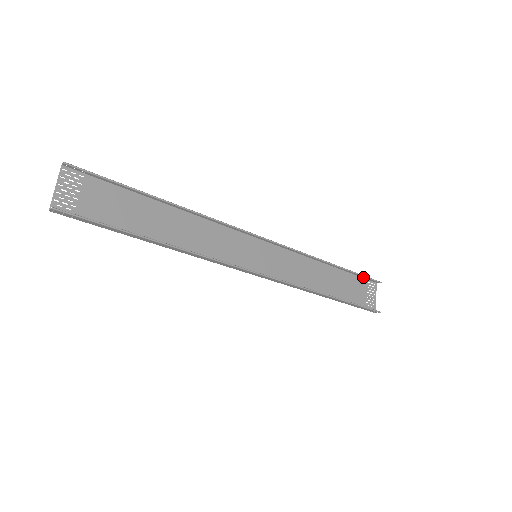
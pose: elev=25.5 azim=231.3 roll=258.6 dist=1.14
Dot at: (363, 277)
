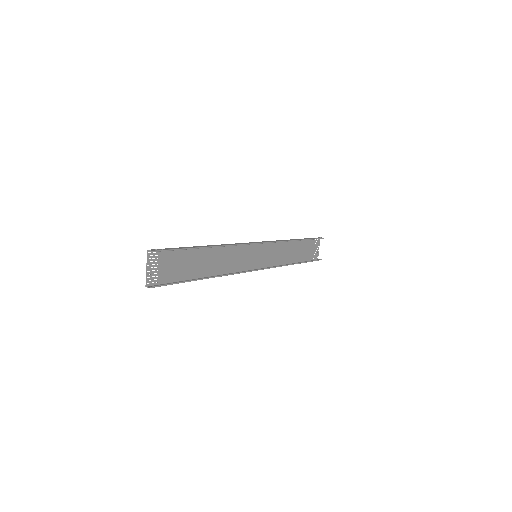
Dot at: occluded
